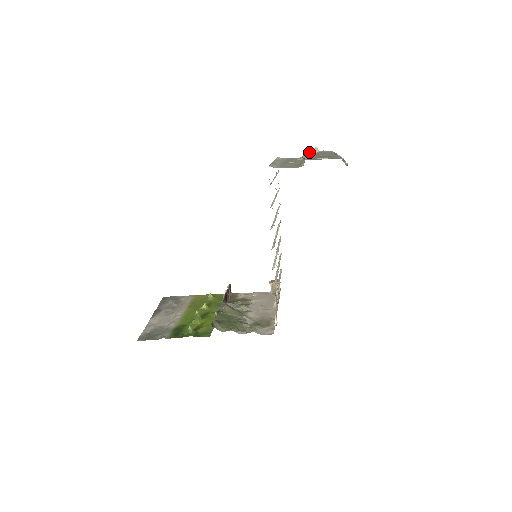
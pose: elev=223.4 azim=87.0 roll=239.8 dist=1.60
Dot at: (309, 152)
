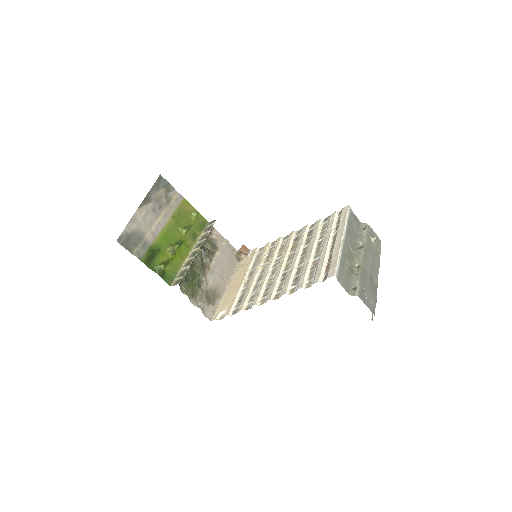
Dot at: (369, 230)
